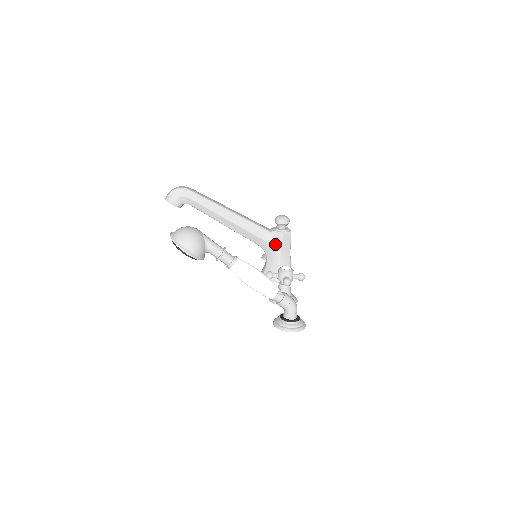
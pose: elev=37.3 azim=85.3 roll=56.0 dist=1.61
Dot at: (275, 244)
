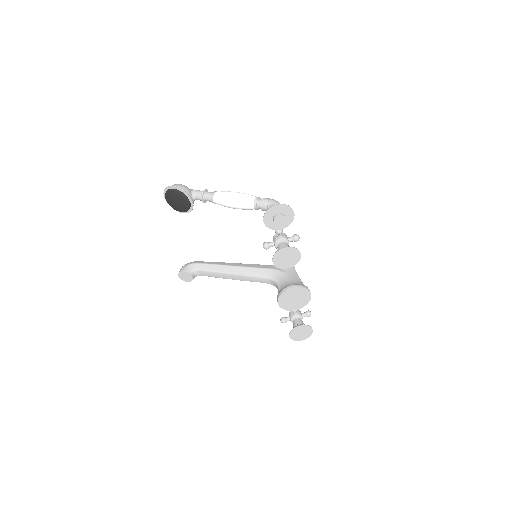
Dot at: (279, 268)
